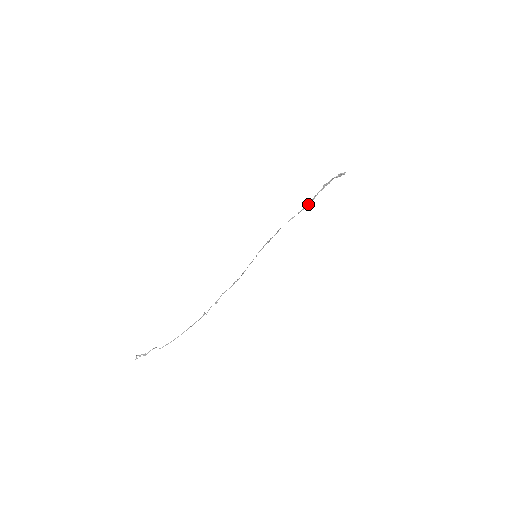
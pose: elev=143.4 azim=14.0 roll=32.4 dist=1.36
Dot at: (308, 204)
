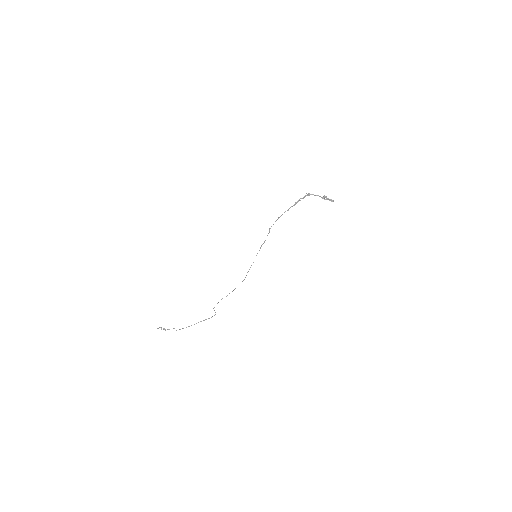
Dot at: (291, 206)
